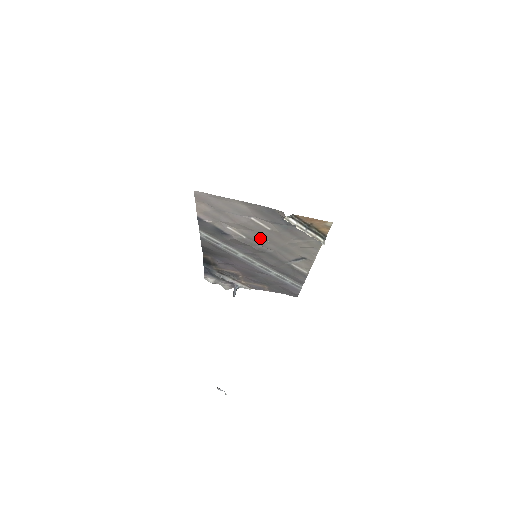
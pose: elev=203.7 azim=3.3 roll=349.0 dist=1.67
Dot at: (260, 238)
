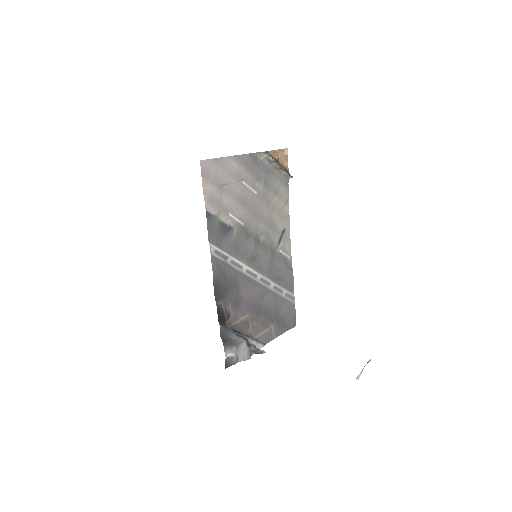
Dot at: (253, 216)
